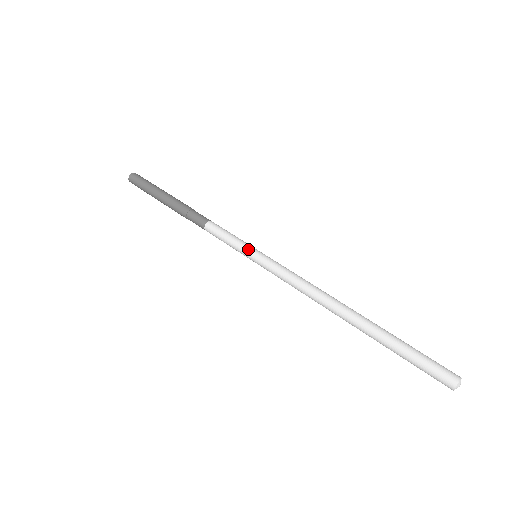
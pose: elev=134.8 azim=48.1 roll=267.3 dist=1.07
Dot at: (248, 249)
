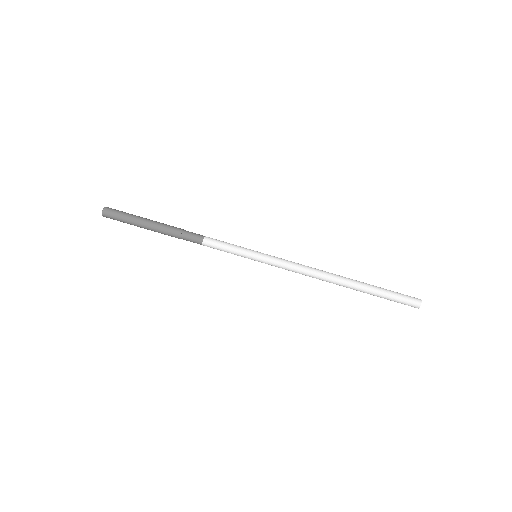
Dot at: (250, 252)
